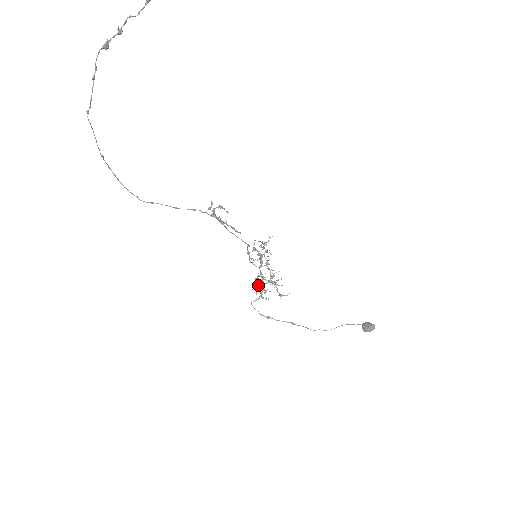
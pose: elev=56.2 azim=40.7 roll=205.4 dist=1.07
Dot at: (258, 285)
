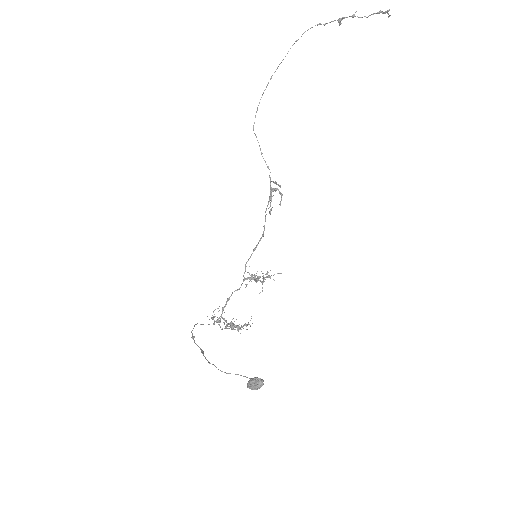
Dot at: occluded
